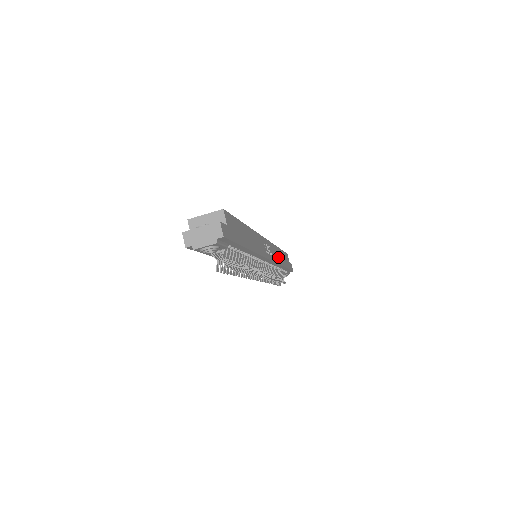
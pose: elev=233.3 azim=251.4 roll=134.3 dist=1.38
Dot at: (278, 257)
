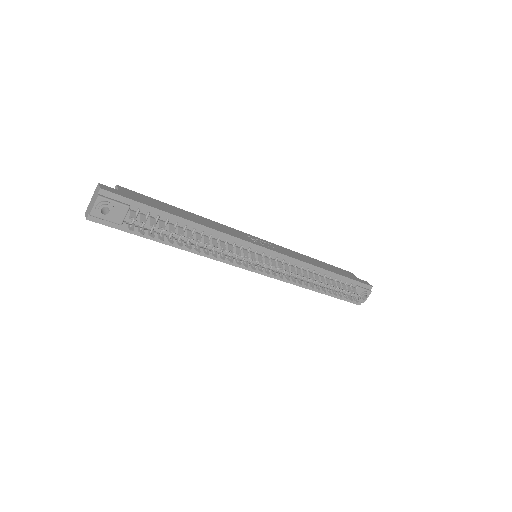
Dot at: (304, 259)
